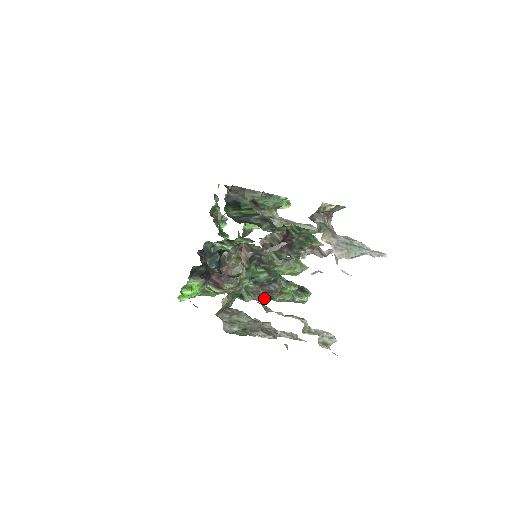
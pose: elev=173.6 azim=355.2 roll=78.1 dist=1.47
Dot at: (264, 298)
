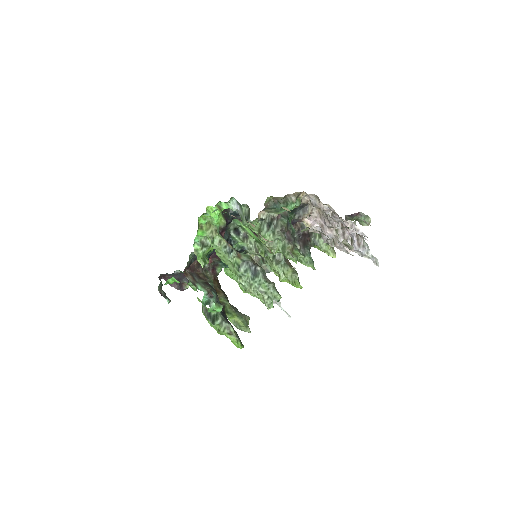
Dot at: (248, 275)
